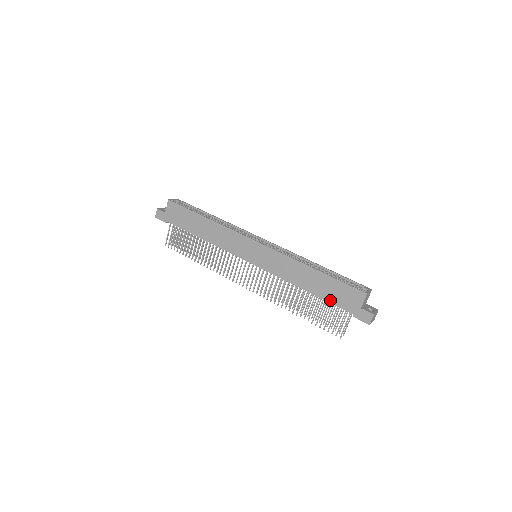
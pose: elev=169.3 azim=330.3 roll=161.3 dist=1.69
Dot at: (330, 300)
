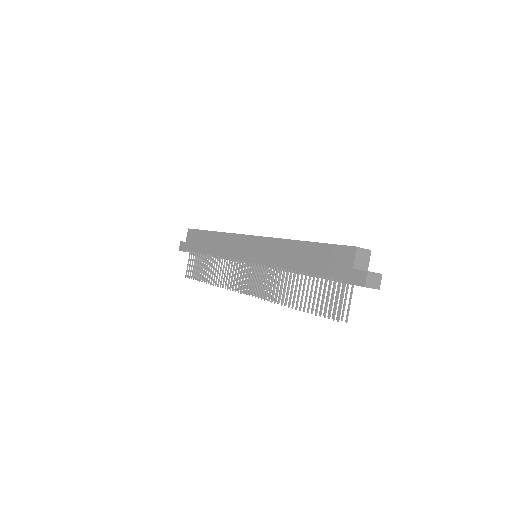
Dot at: (321, 272)
